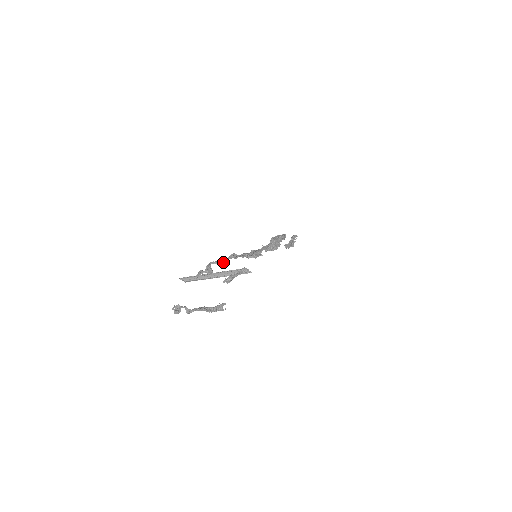
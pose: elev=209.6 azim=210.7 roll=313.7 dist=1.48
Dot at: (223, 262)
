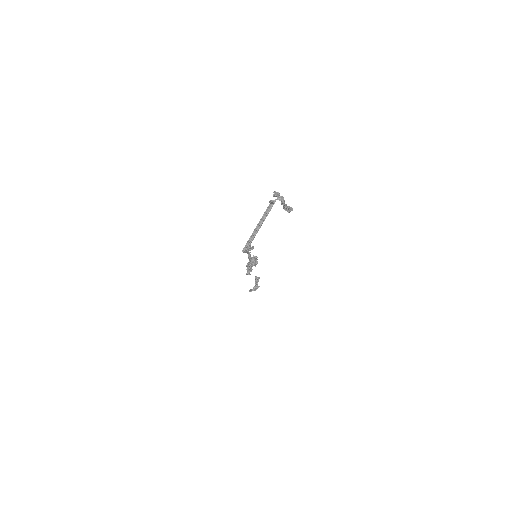
Dot at: occluded
